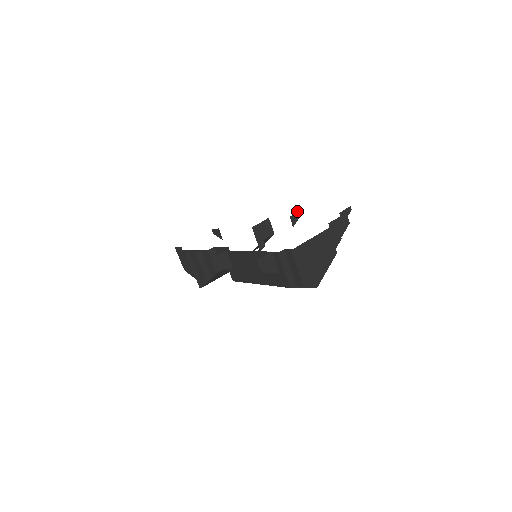
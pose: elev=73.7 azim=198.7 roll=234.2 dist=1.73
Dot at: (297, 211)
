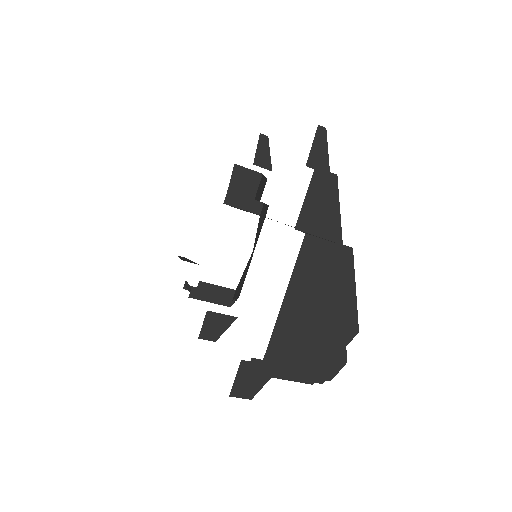
Dot at: occluded
